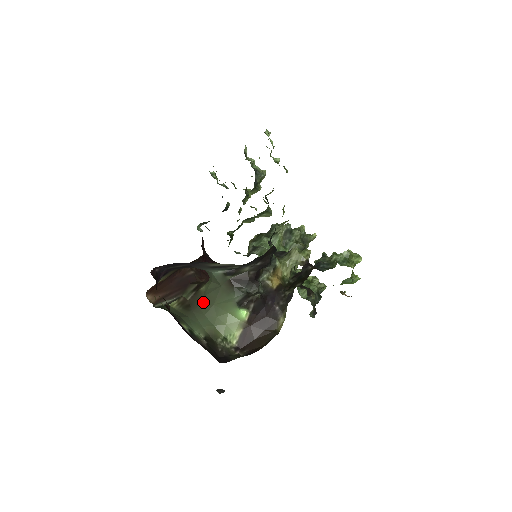
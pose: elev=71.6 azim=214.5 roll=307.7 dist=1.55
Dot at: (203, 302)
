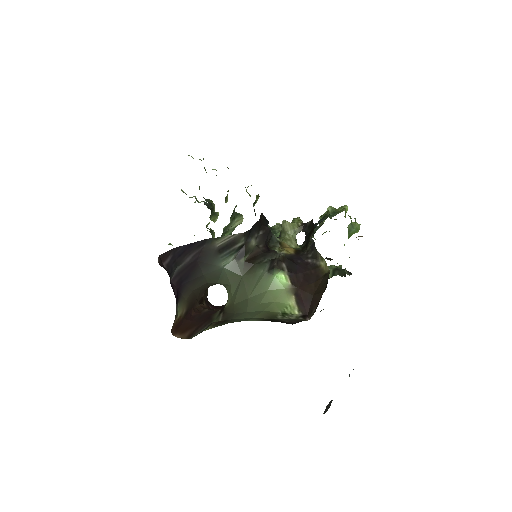
Dot at: (236, 307)
